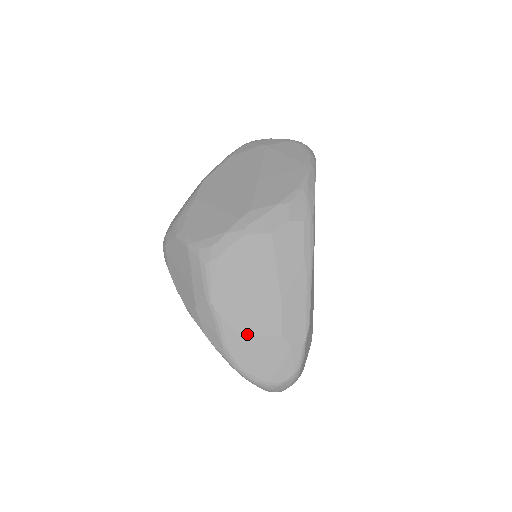
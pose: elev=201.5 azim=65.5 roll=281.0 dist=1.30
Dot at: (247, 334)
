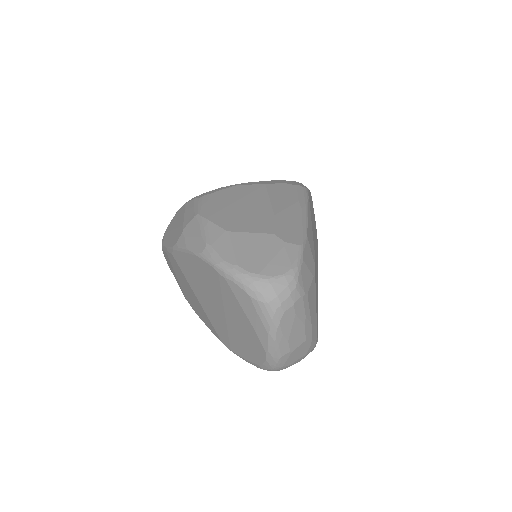
Dot at: (234, 231)
